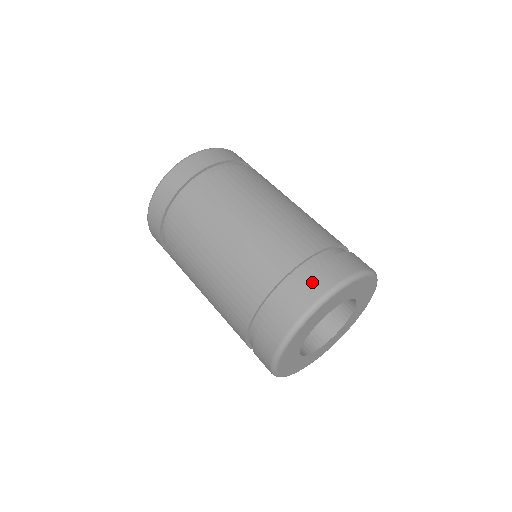
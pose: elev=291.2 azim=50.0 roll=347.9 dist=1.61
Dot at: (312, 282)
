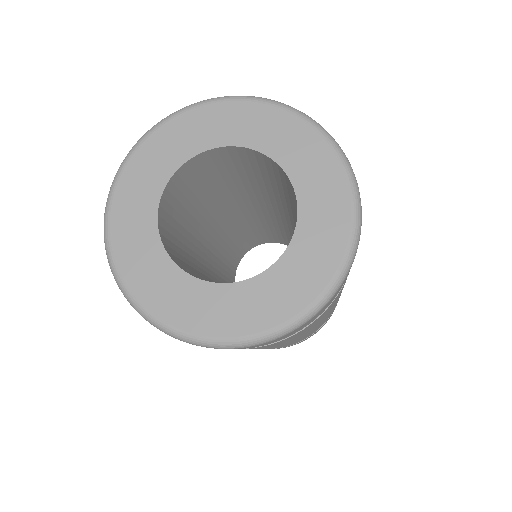
Dot at: occluded
